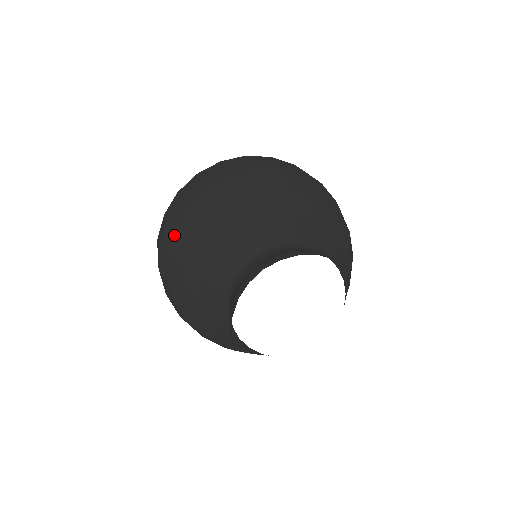
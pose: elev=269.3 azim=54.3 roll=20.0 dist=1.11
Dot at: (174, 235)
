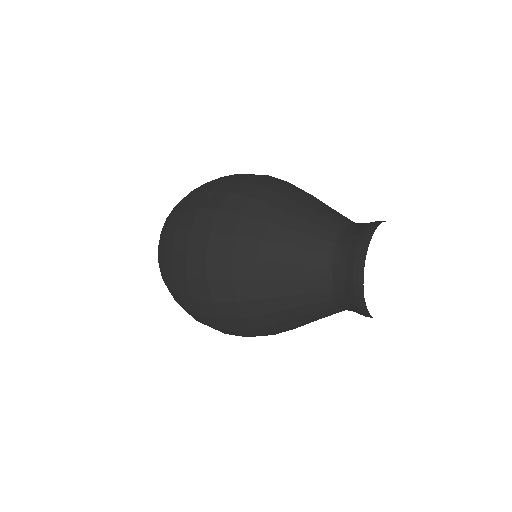
Dot at: (239, 305)
